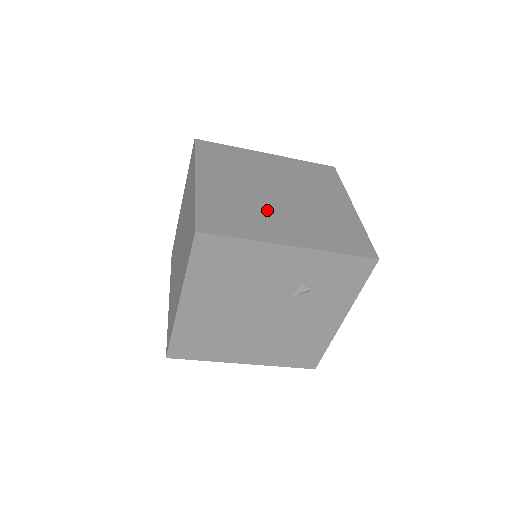
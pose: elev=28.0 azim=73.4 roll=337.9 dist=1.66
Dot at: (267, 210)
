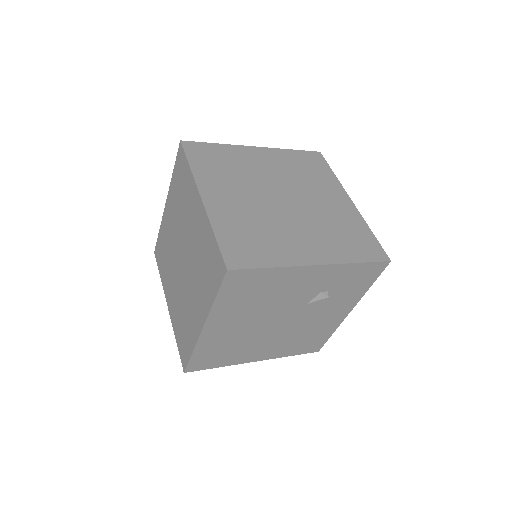
Dot at: (281, 224)
